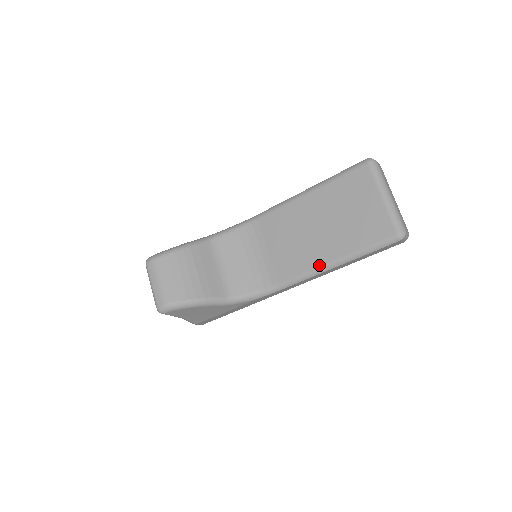
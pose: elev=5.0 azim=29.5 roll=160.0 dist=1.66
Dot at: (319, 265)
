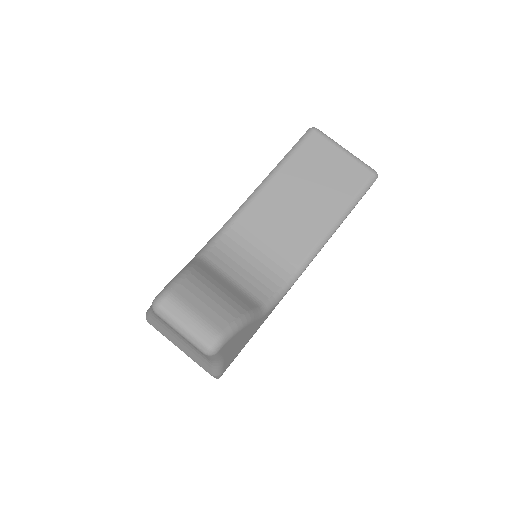
Dot at: (326, 231)
